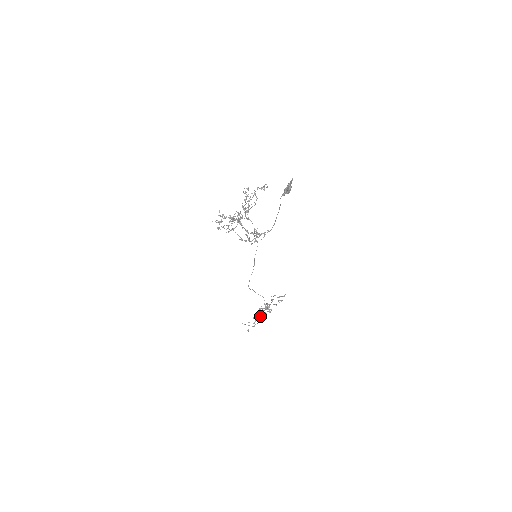
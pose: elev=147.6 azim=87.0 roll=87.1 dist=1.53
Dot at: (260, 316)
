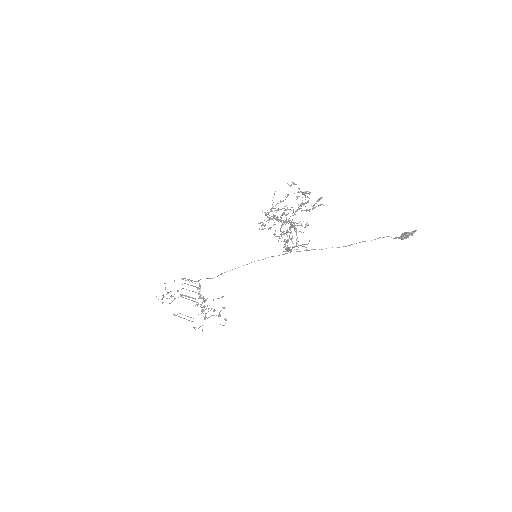
Dot at: (203, 311)
